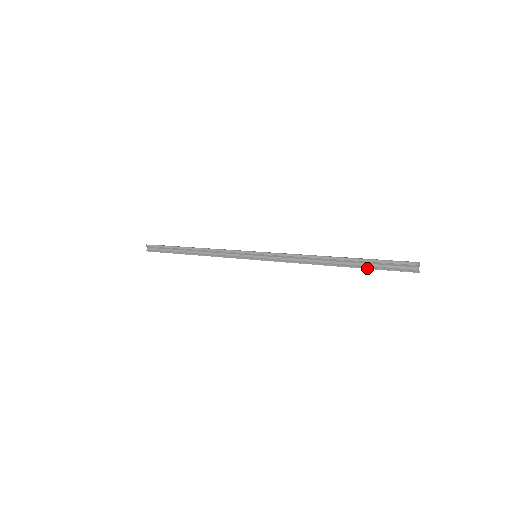
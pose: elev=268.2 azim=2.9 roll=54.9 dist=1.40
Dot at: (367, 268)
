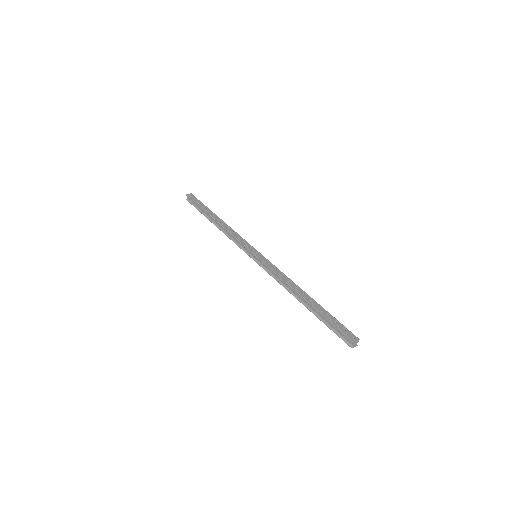
Dot at: (322, 321)
